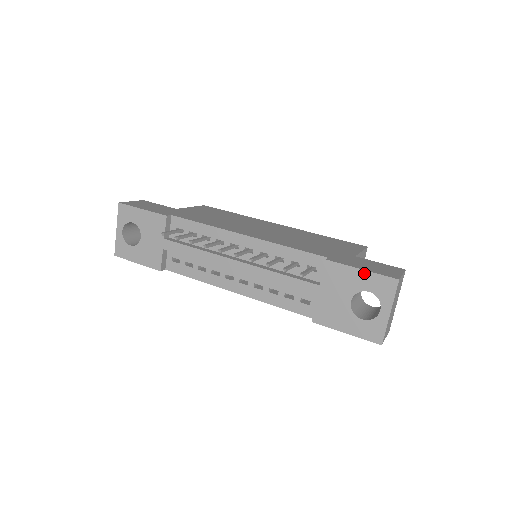
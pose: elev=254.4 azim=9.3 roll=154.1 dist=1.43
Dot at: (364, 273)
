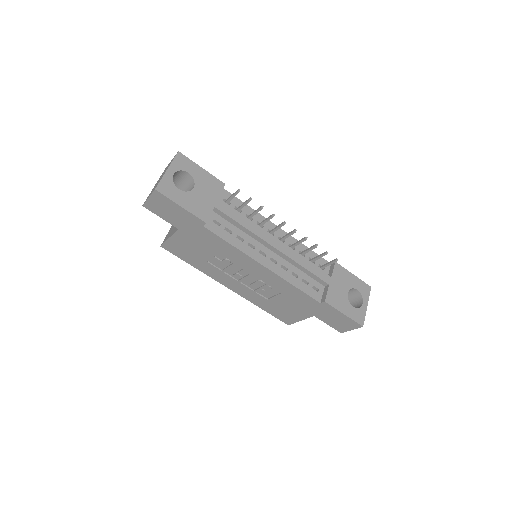
Dot at: (355, 277)
